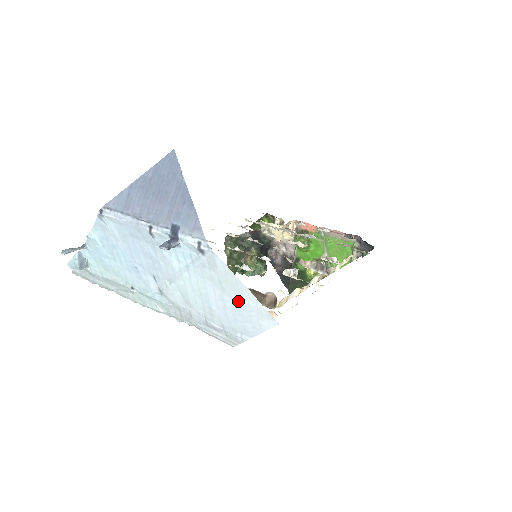
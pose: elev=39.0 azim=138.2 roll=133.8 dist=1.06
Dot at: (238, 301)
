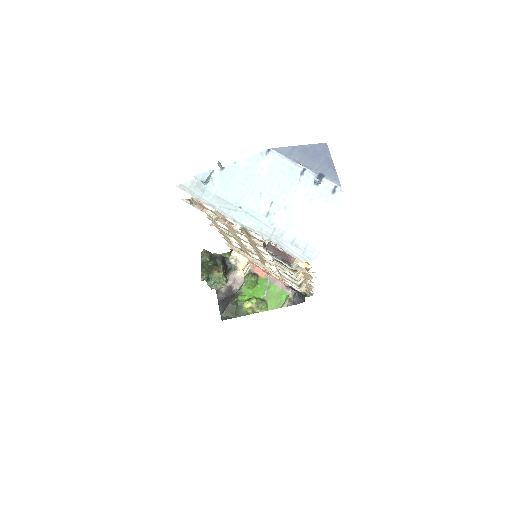
Dot at: (335, 228)
